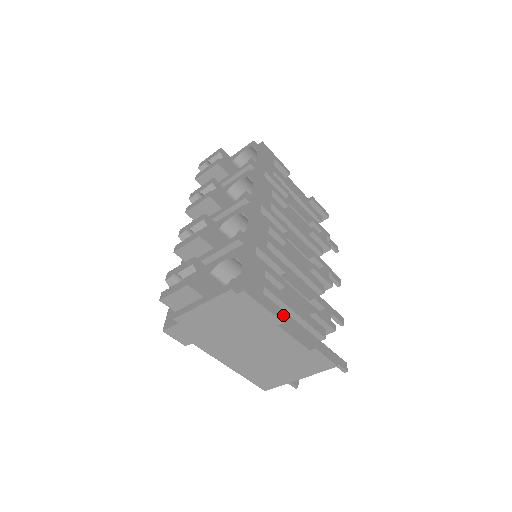
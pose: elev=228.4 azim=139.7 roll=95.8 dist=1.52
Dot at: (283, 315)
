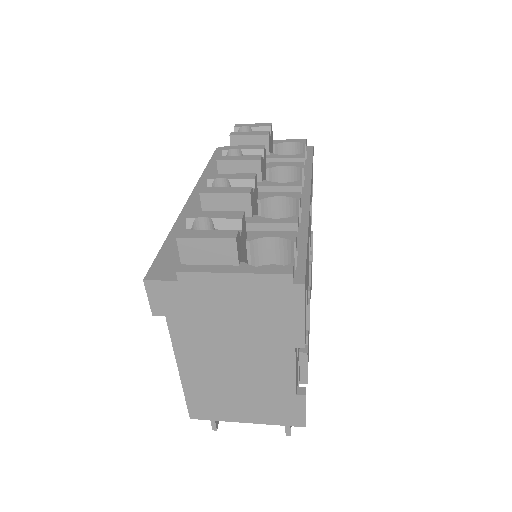
Dot at: (305, 338)
